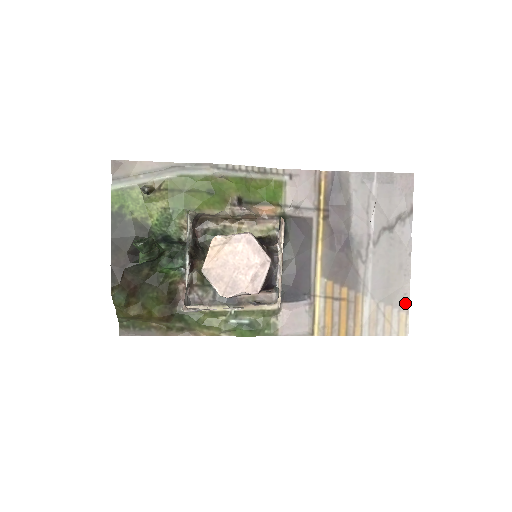
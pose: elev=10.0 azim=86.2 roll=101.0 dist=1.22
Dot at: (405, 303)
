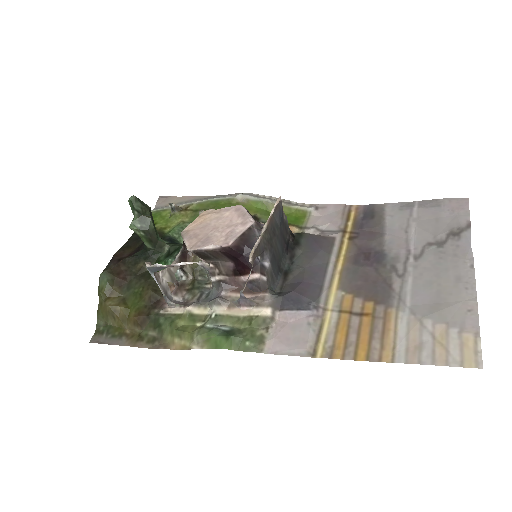
Dot at: (470, 322)
